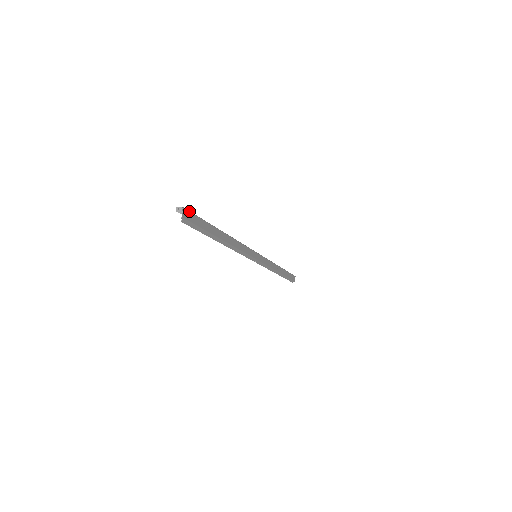
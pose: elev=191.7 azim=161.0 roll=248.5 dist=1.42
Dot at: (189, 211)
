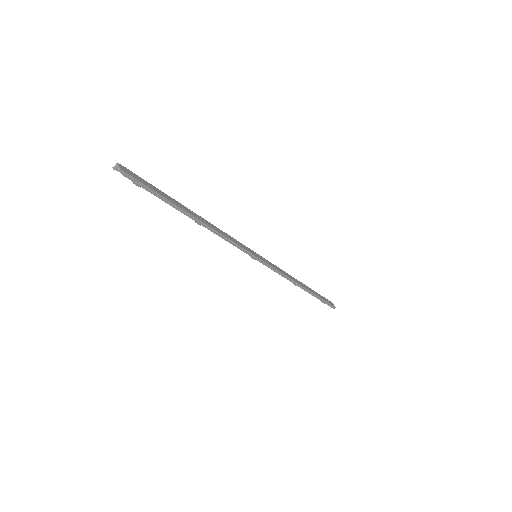
Dot at: (128, 170)
